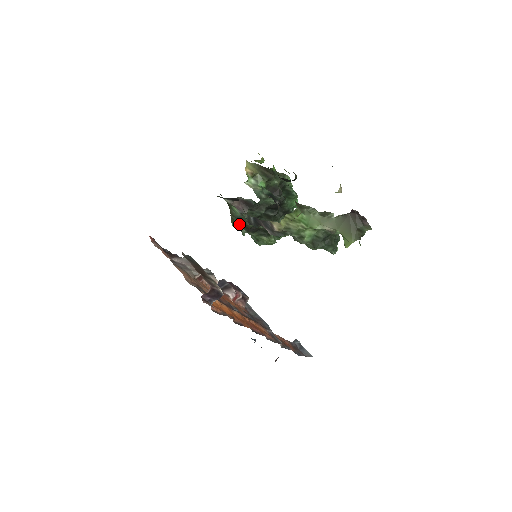
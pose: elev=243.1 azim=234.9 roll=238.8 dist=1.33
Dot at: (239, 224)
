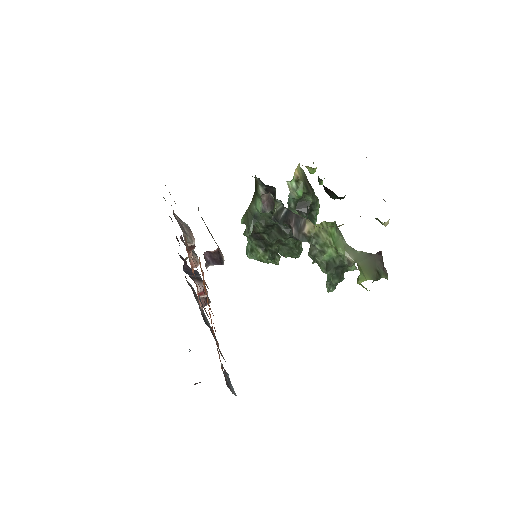
Dot at: (251, 221)
